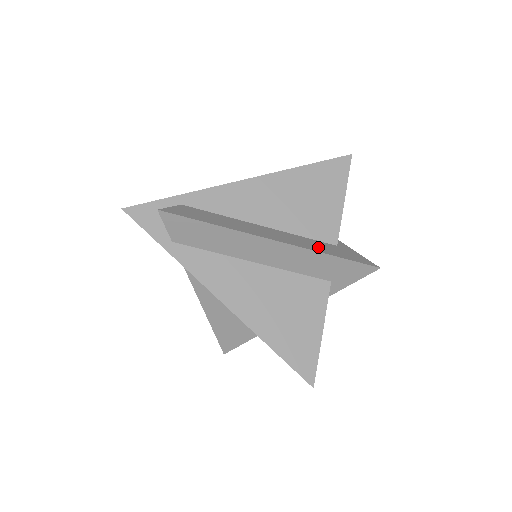
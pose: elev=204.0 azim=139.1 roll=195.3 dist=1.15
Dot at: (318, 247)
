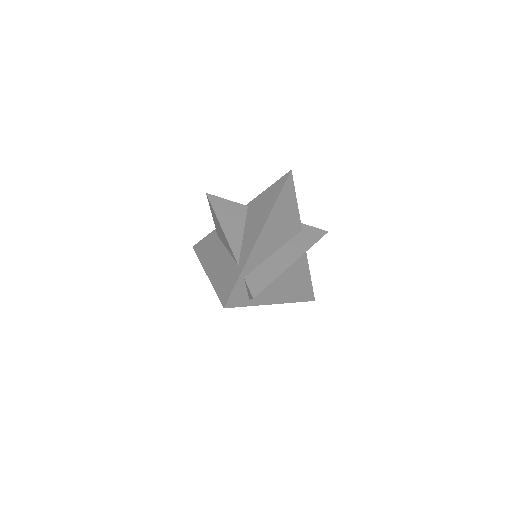
Dot at: (304, 243)
